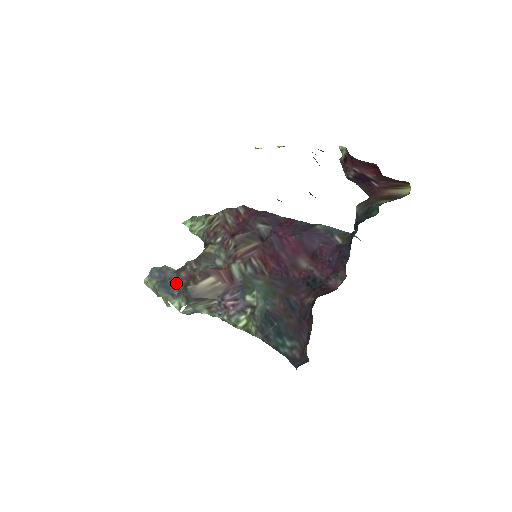
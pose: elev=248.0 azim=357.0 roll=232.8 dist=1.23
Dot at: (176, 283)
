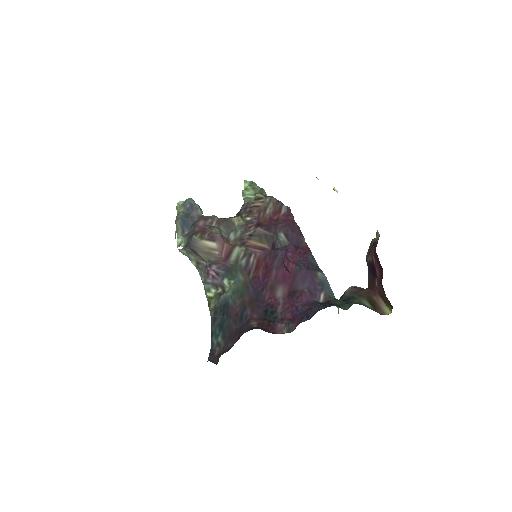
Dot at: (192, 225)
